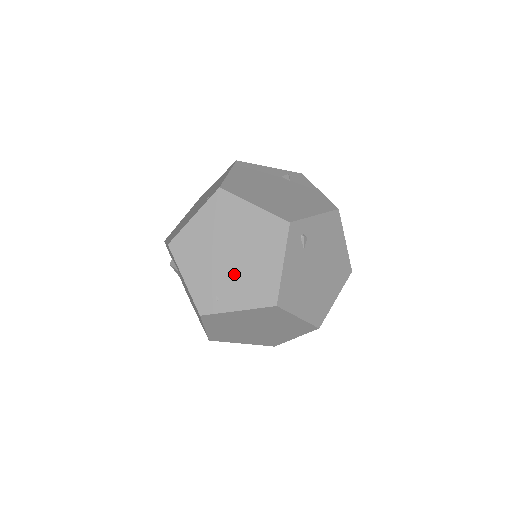
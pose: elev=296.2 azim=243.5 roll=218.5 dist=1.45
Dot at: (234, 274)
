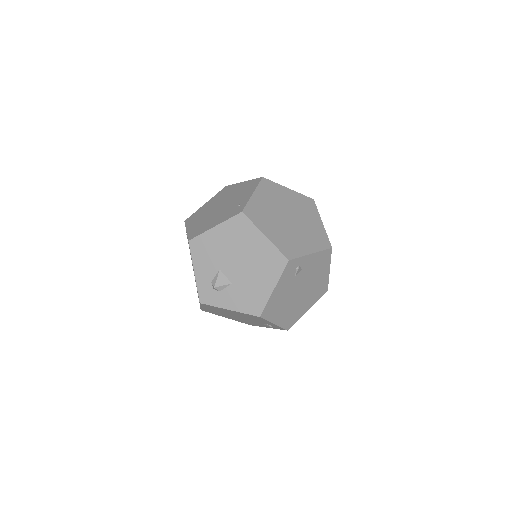
Dot at: (232, 201)
